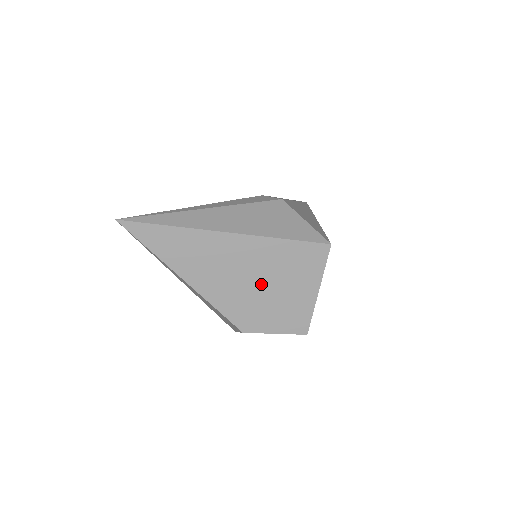
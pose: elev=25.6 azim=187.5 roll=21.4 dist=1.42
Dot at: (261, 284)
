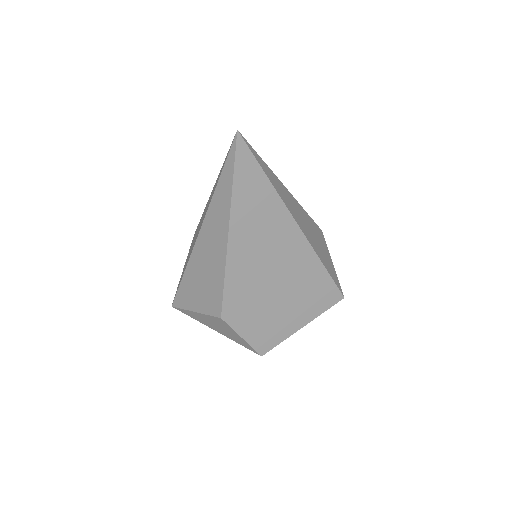
Dot at: (276, 288)
